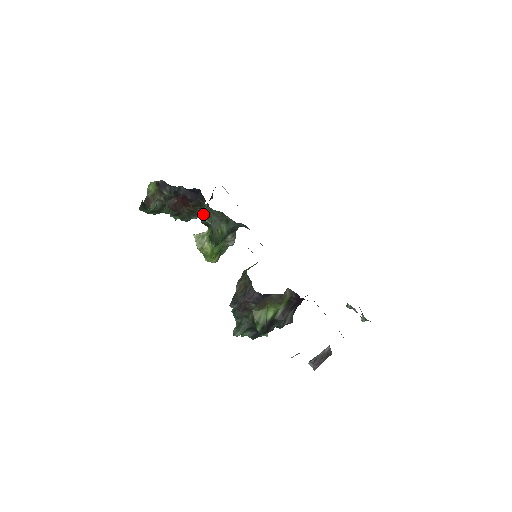
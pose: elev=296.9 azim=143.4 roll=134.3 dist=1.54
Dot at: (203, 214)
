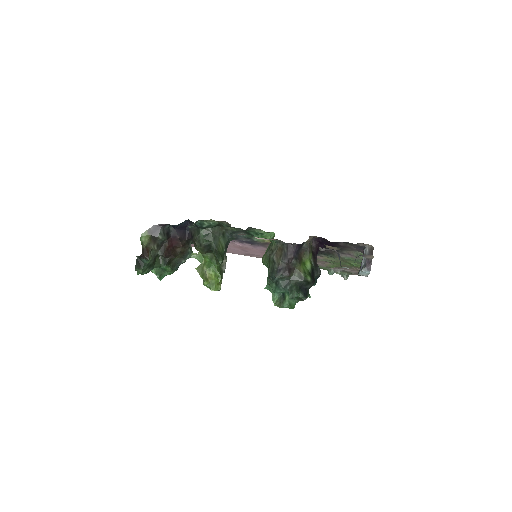
Dot at: (201, 238)
